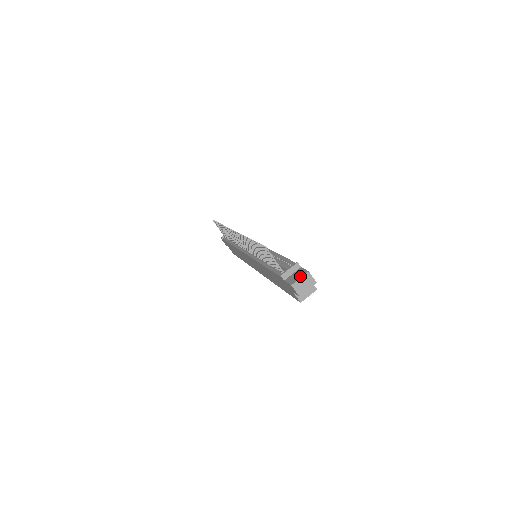
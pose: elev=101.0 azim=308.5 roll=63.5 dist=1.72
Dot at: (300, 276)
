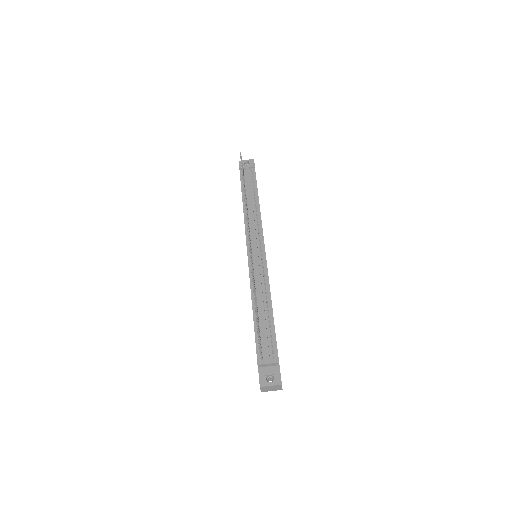
Dot at: (272, 382)
